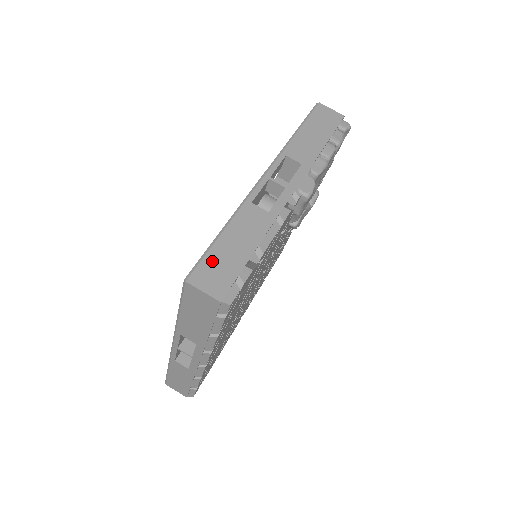
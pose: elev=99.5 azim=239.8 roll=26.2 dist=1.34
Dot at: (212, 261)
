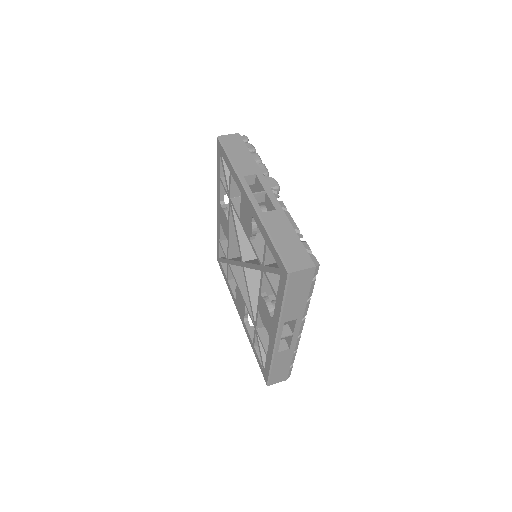
Dot at: (287, 254)
